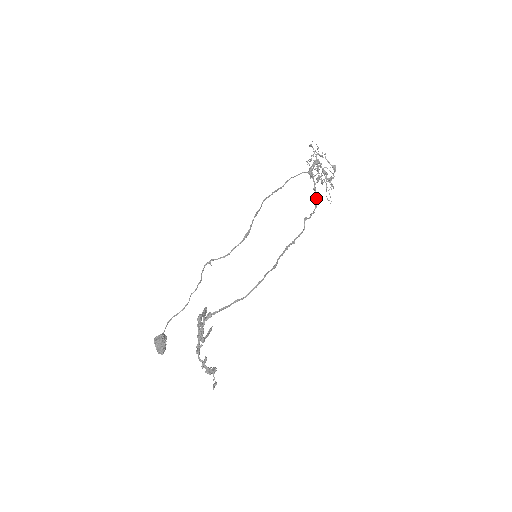
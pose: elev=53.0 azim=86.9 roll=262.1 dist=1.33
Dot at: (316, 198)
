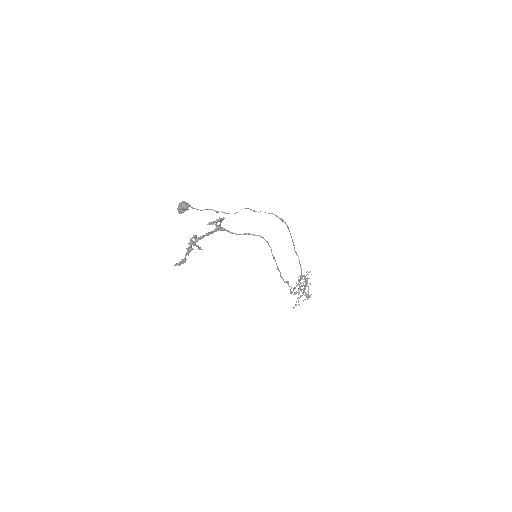
Dot at: (292, 292)
